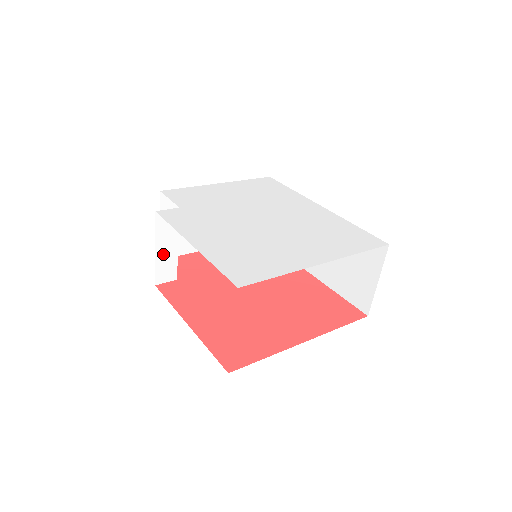
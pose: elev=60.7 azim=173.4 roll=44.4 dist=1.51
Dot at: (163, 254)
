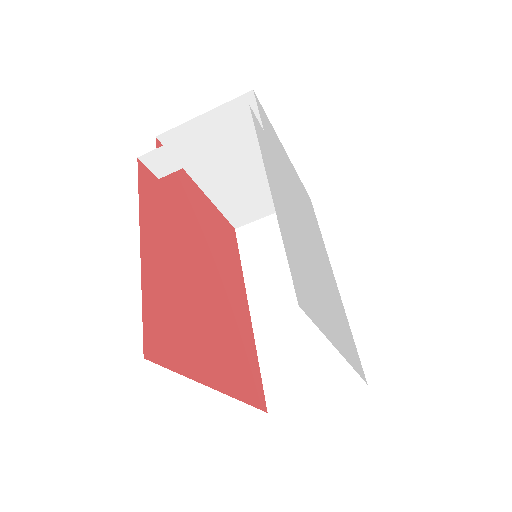
Dot at: (189, 144)
